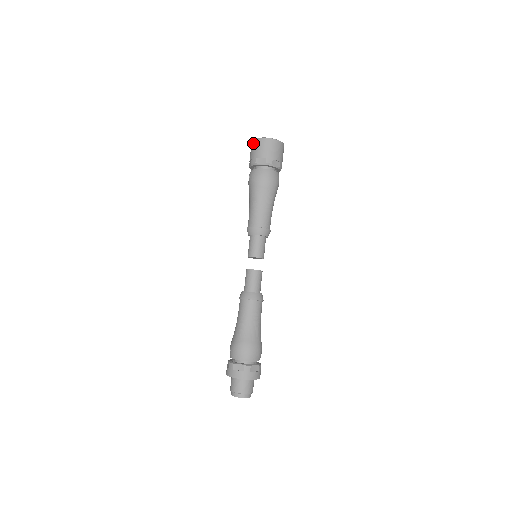
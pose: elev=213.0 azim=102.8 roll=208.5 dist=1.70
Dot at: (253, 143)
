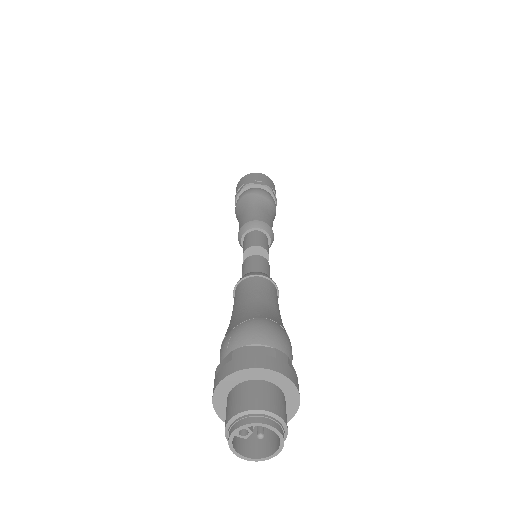
Dot at: (244, 177)
